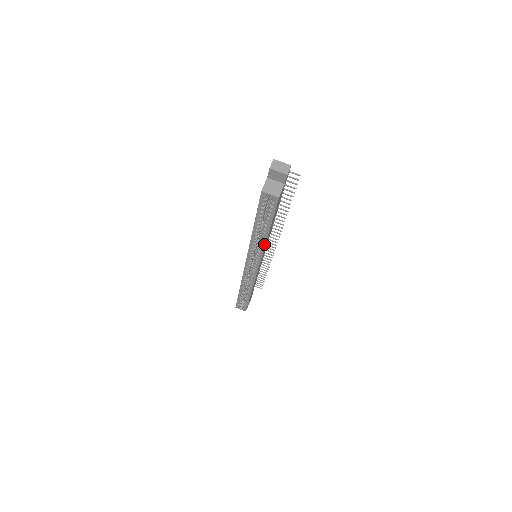
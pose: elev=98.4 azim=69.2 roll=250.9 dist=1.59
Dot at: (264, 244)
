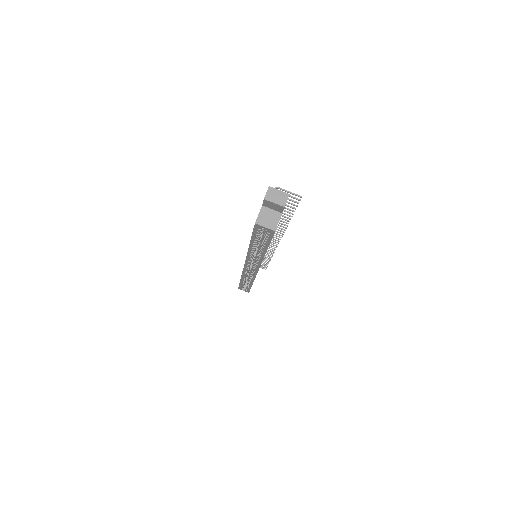
Dot at: (262, 257)
